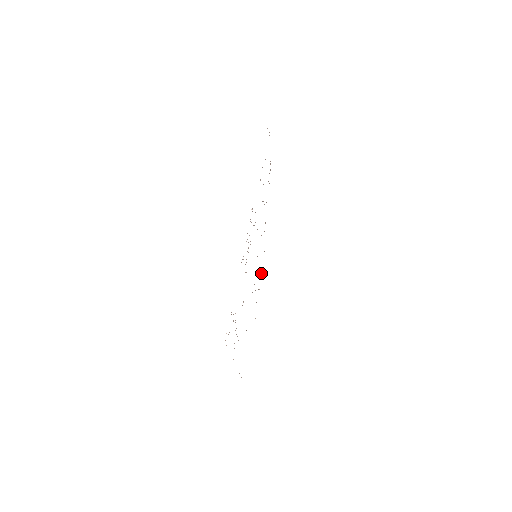
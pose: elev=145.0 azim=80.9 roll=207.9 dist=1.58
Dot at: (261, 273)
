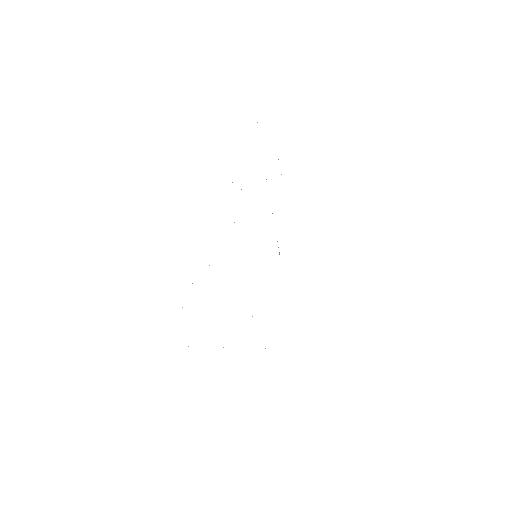
Dot at: occluded
